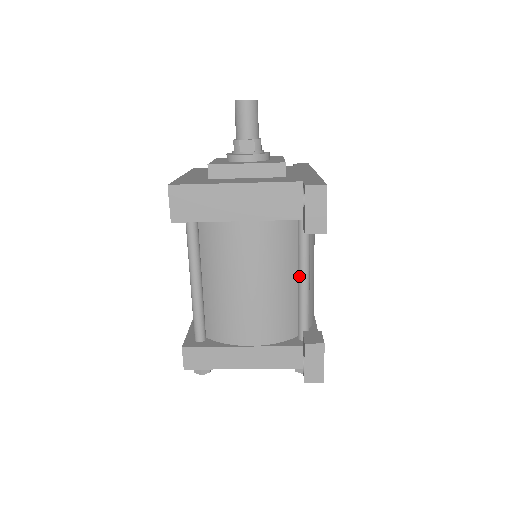
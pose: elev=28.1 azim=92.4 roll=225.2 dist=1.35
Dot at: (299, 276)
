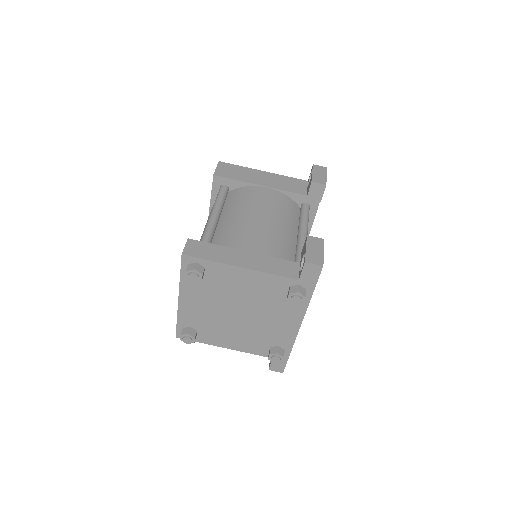
Dot at: (299, 231)
